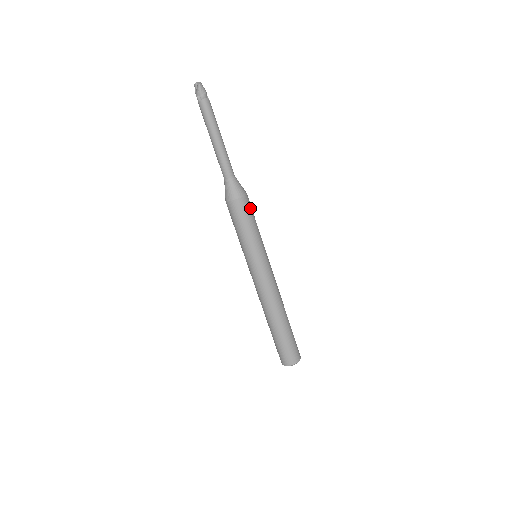
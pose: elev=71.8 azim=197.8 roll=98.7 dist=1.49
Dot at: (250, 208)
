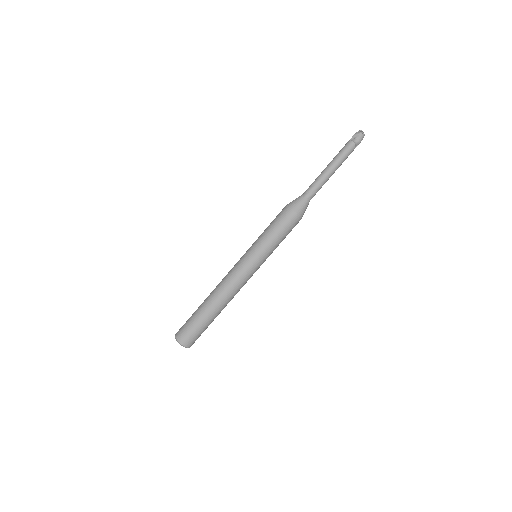
Dot at: (291, 225)
